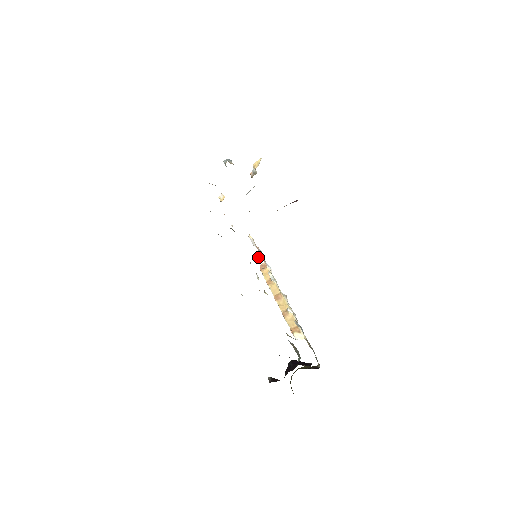
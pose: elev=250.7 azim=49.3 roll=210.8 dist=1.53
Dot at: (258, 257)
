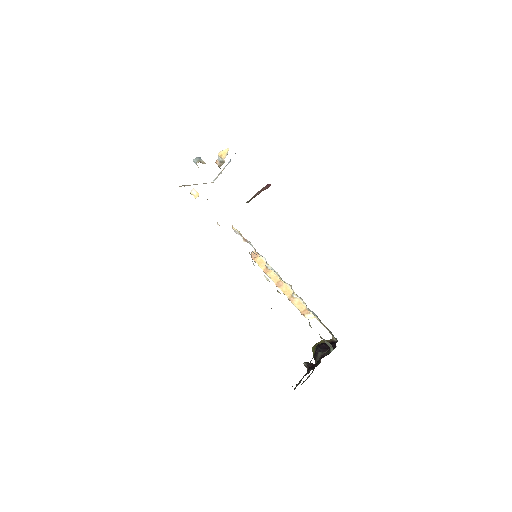
Dot at: (253, 252)
